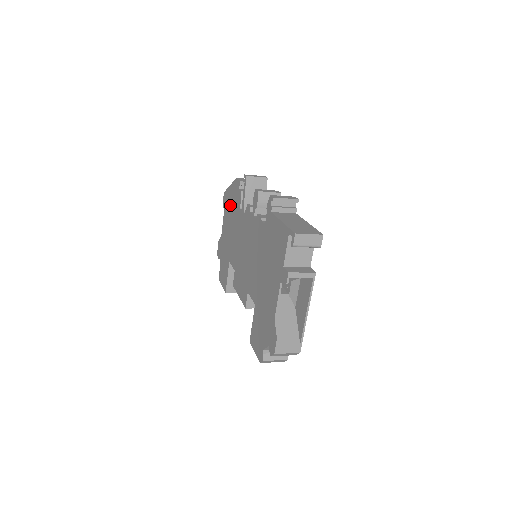
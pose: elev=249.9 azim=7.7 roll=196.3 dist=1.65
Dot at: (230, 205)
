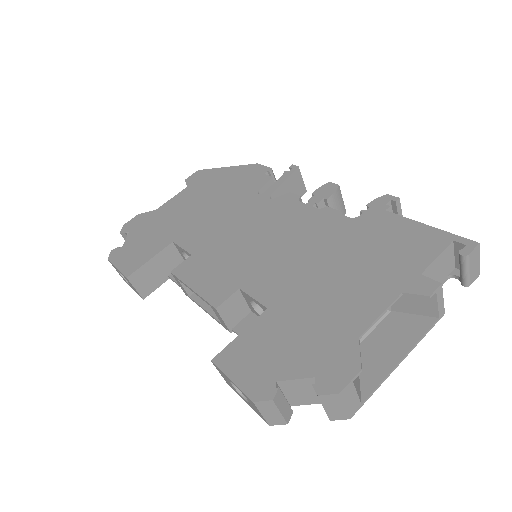
Dot at: (218, 184)
